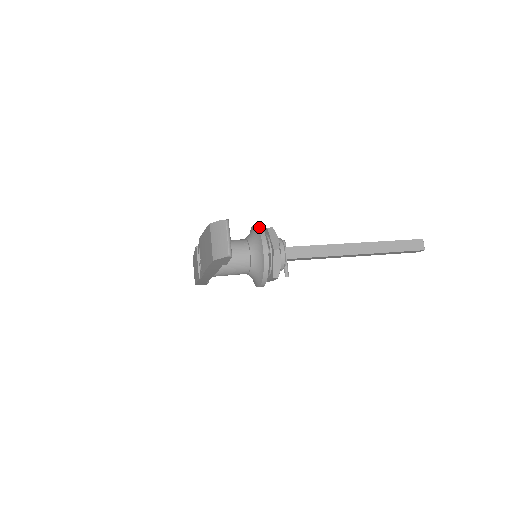
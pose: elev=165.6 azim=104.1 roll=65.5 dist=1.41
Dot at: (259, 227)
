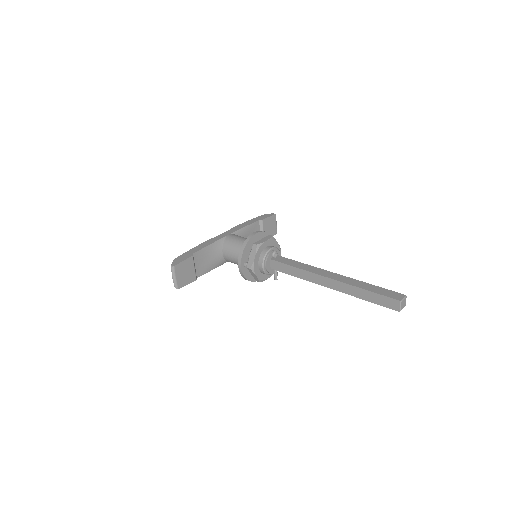
Dot at: (244, 244)
